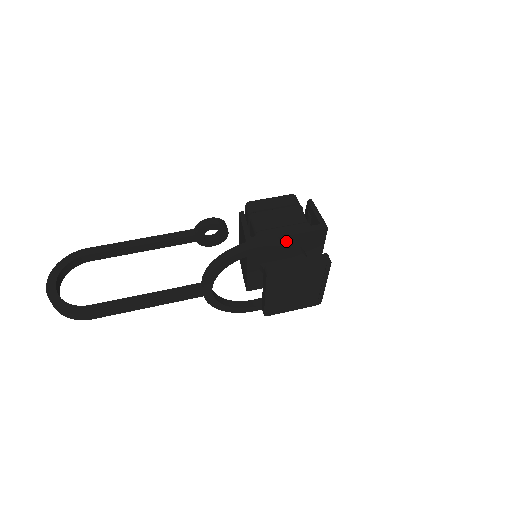
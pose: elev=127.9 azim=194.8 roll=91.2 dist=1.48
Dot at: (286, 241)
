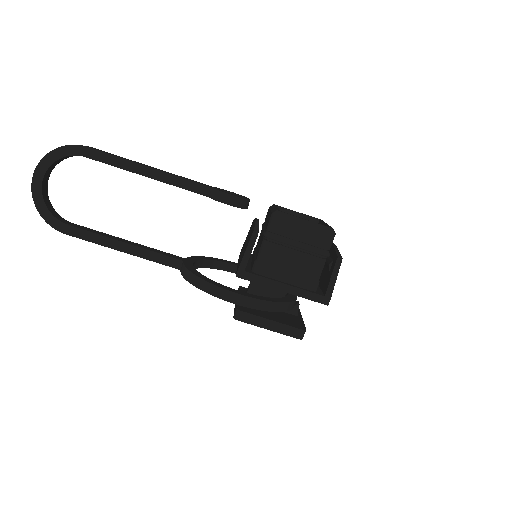
Dot at: (271, 304)
